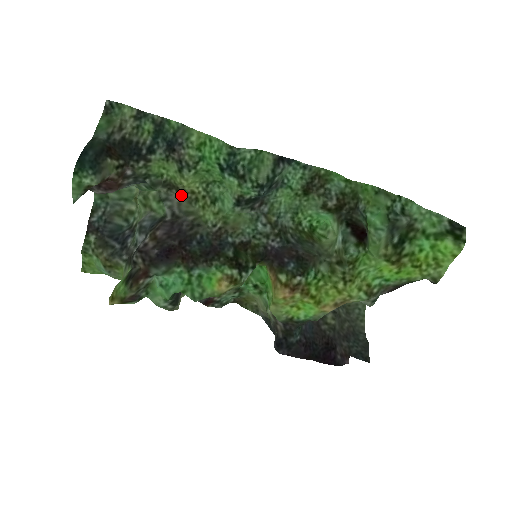
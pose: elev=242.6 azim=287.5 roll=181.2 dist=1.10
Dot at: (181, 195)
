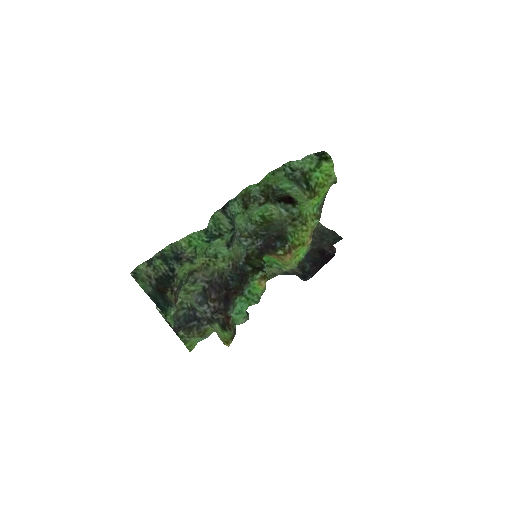
Dot at: (199, 271)
